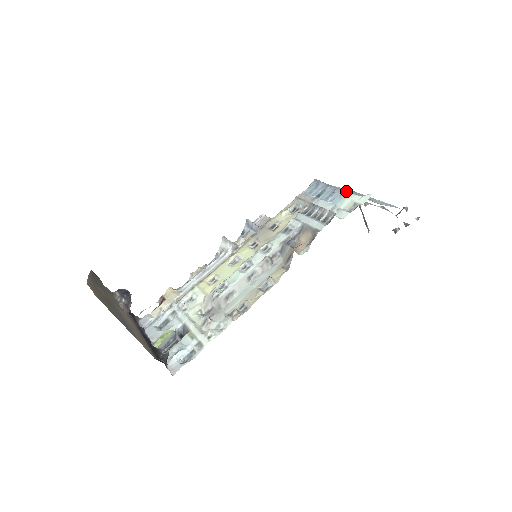
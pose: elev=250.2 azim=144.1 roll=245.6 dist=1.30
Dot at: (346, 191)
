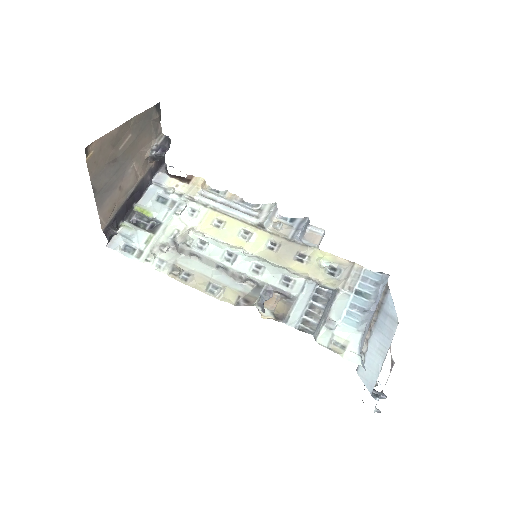
Dot at: (365, 328)
